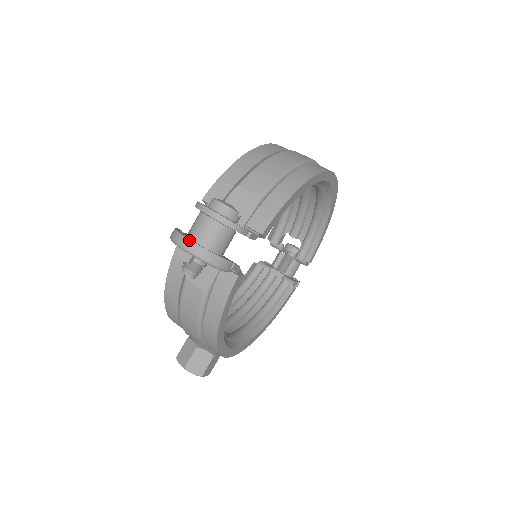
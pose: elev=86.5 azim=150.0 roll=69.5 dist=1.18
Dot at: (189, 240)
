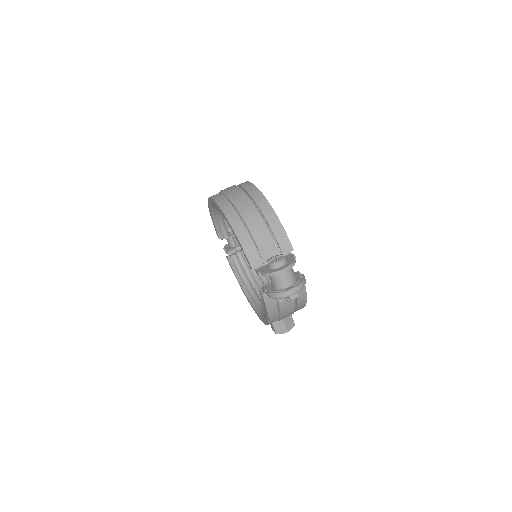
Dot at: (291, 289)
